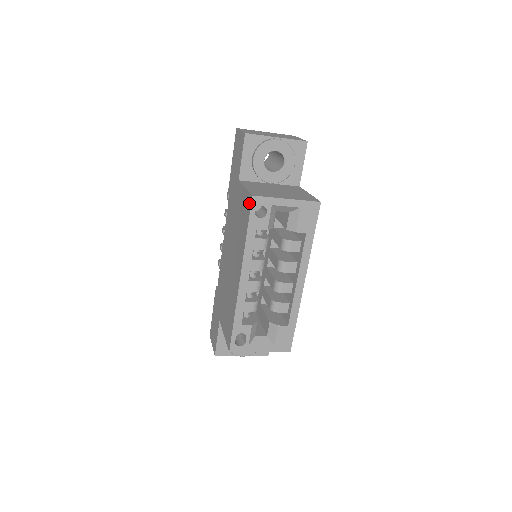
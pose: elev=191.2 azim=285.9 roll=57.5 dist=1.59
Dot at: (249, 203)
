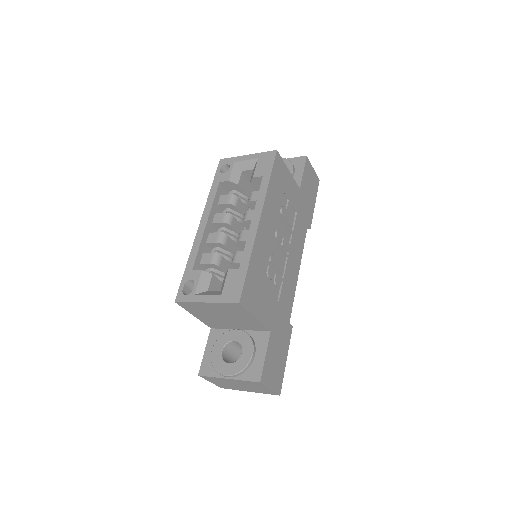
Dot at: occluded
